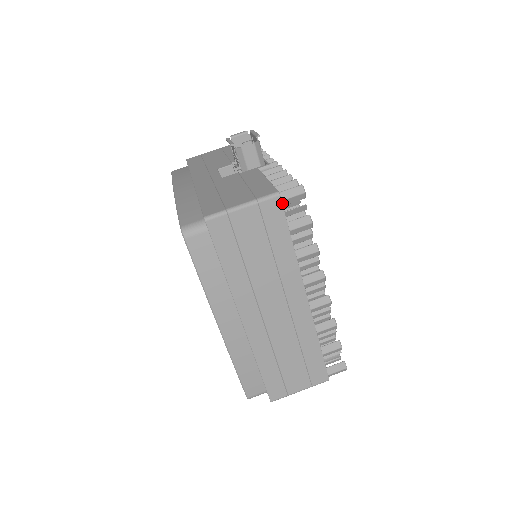
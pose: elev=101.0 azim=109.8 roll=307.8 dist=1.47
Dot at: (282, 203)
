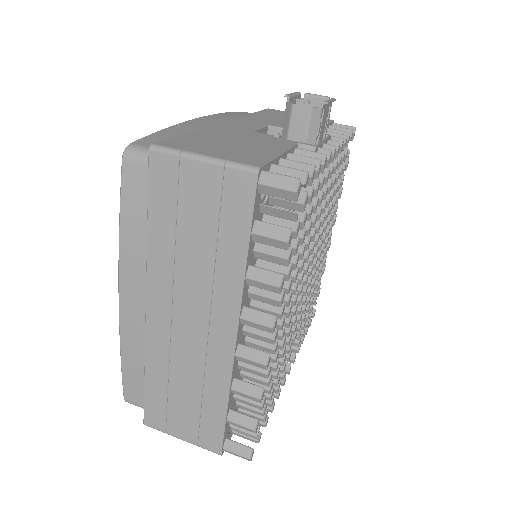
Dot at: (259, 188)
